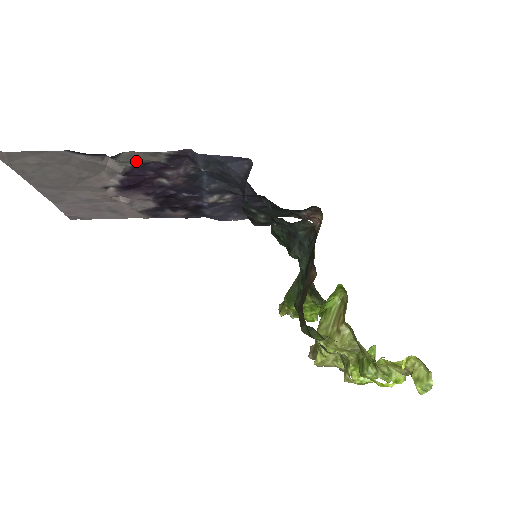
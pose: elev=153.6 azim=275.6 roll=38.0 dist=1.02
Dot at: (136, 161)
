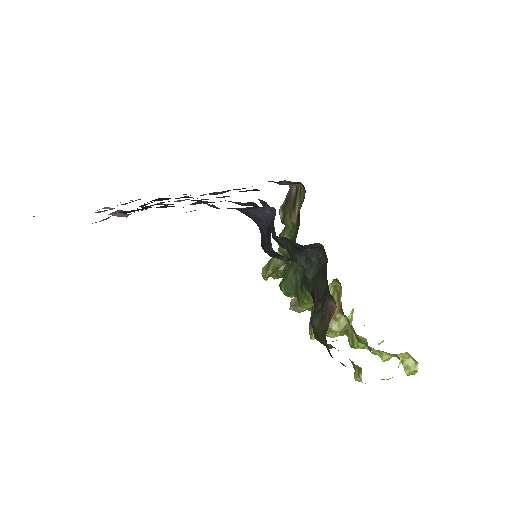
Dot at: occluded
